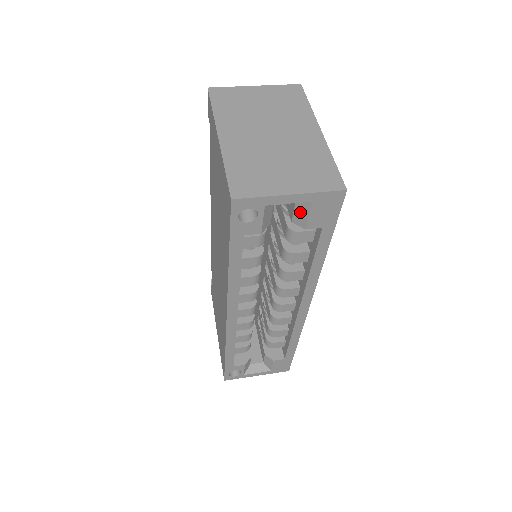
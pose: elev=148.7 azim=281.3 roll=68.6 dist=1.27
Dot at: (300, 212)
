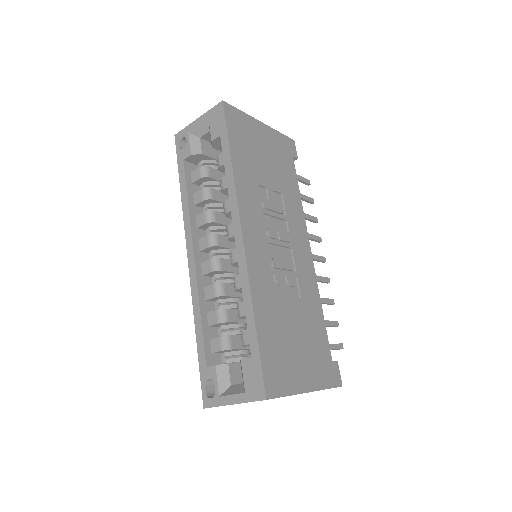
Dot at: (210, 134)
